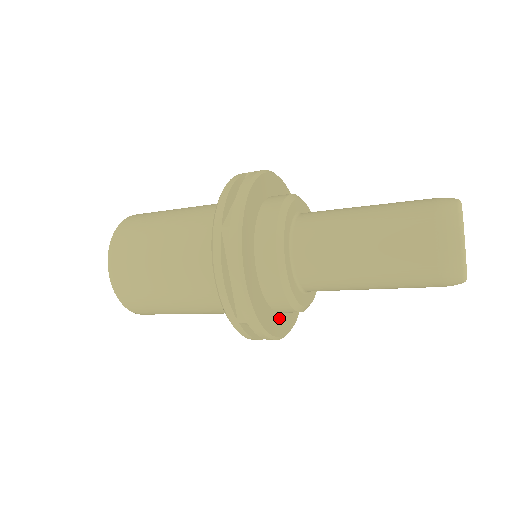
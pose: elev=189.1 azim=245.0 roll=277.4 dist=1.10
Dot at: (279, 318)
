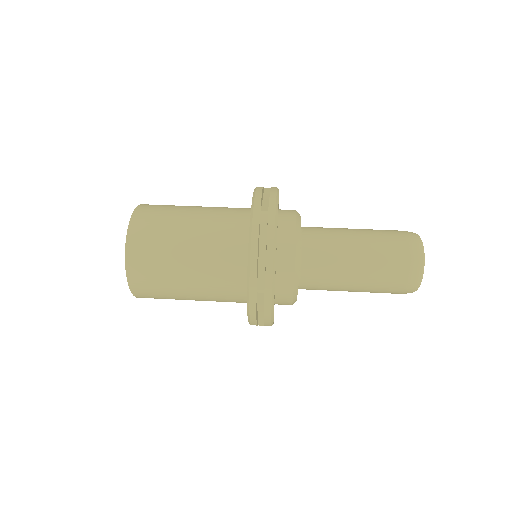
Dot at: occluded
